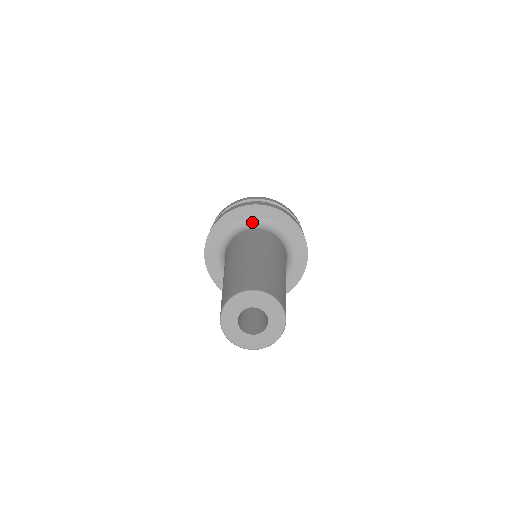
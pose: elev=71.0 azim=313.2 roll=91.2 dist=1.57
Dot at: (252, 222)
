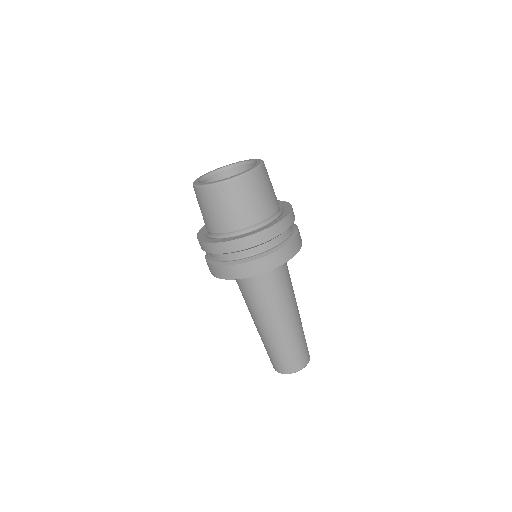
Dot at: occluded
